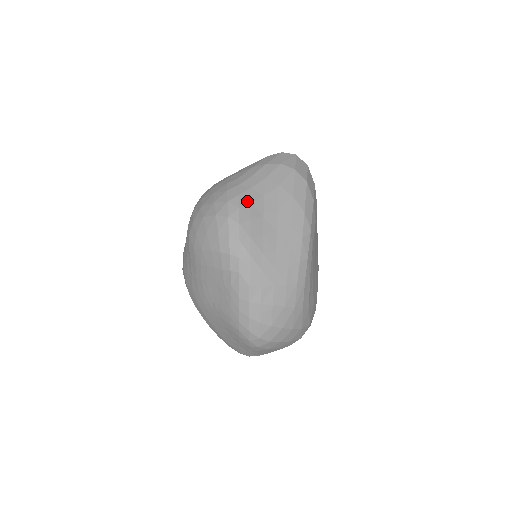
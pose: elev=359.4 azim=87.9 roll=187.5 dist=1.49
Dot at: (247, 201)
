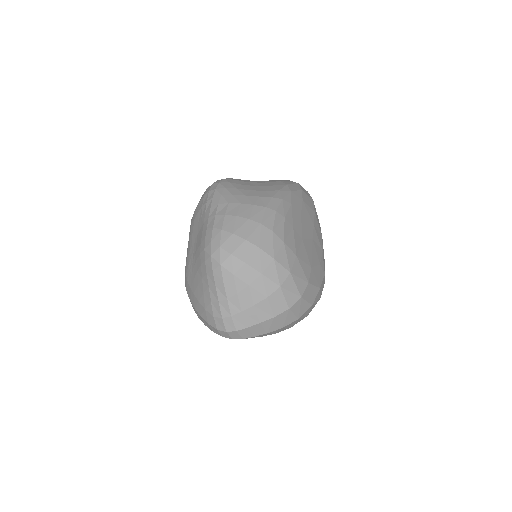
Dot at: occluded
